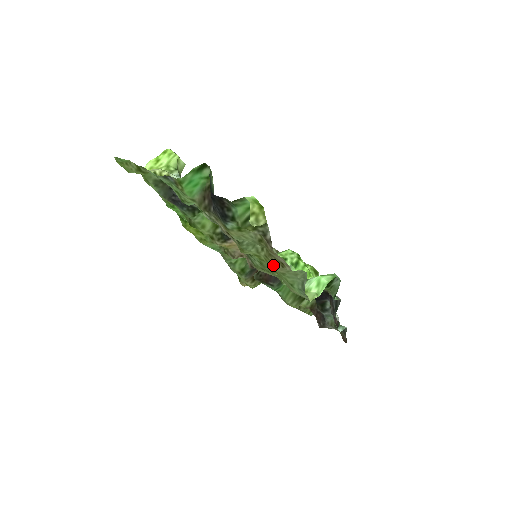
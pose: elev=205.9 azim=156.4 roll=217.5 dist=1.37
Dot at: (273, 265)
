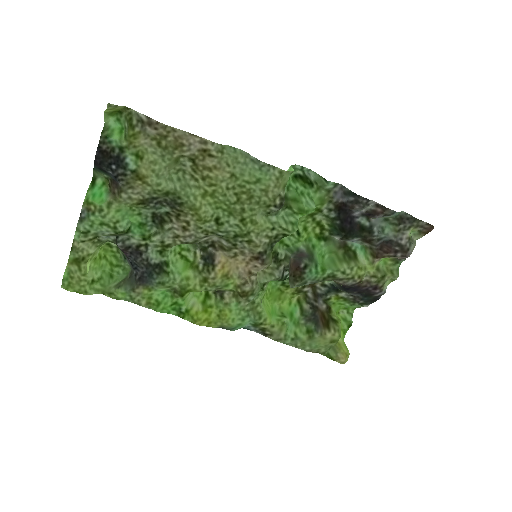
Dot at: (215, 176)
